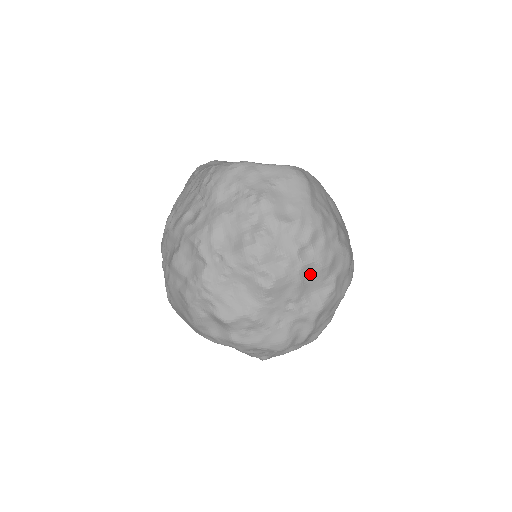
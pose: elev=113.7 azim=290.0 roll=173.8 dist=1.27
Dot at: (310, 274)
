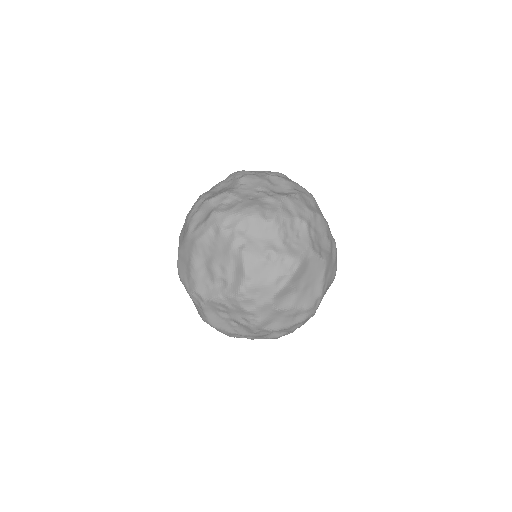
Dot at: (275, 183)
